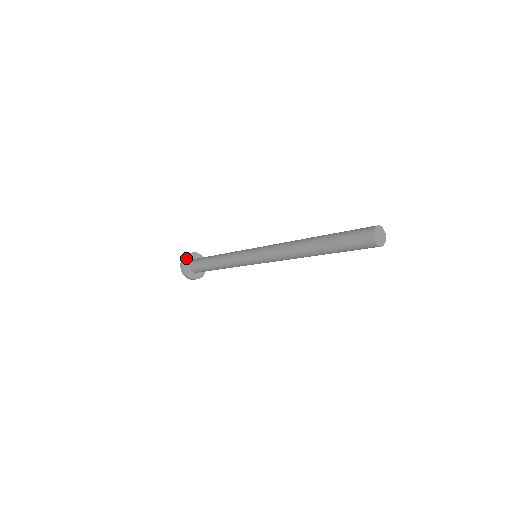
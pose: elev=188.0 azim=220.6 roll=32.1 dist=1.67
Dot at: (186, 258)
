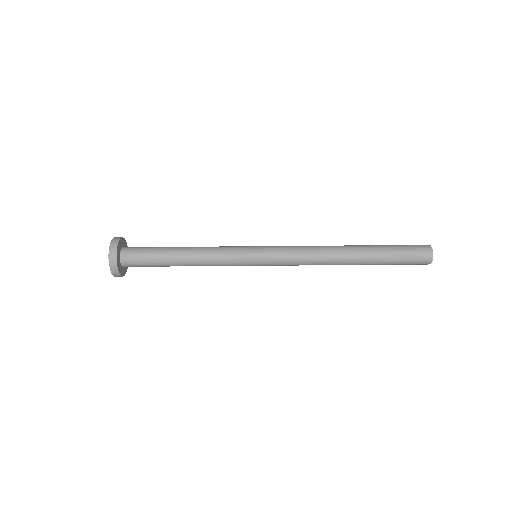
Dot at: (125, 242)
